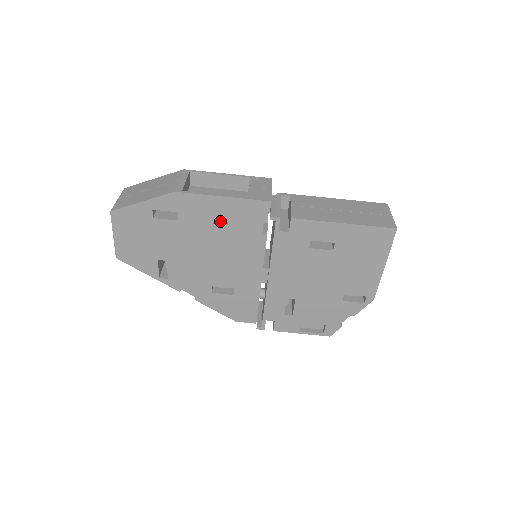
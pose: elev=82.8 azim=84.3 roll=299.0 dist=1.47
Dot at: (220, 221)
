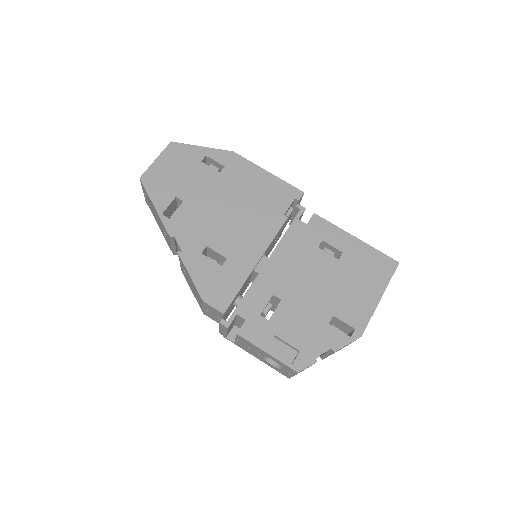
Dot at: (254, 189)
